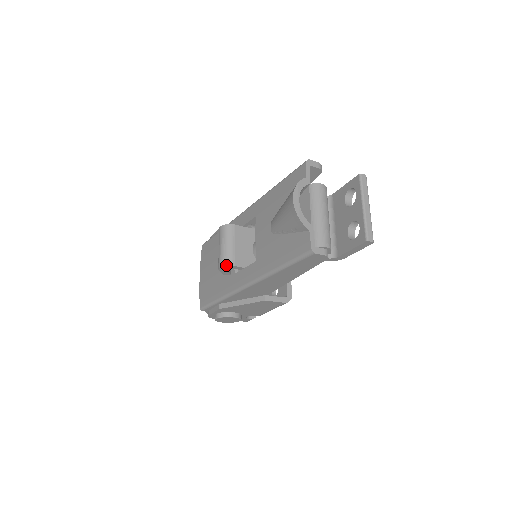
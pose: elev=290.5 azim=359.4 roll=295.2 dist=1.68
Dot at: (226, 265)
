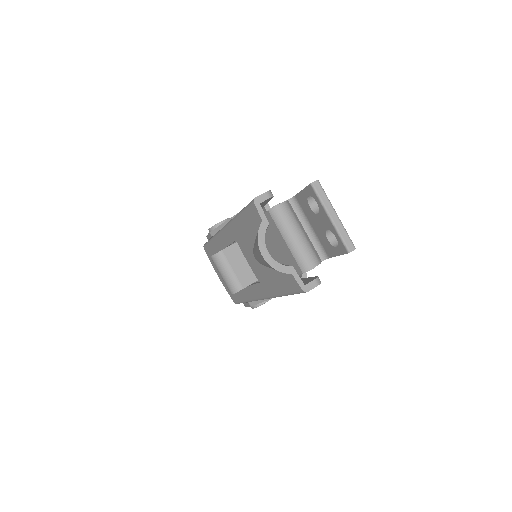
Dot at: (236, 292)
